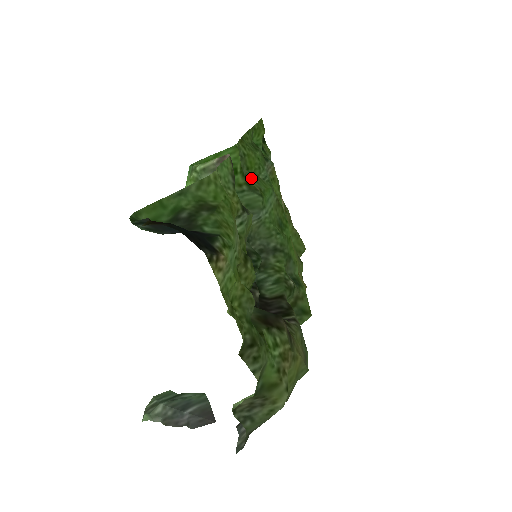
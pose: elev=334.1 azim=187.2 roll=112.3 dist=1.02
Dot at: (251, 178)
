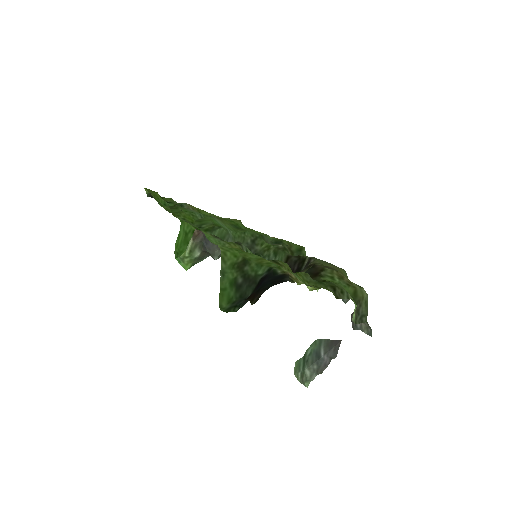
Dot at: (202, 225)
